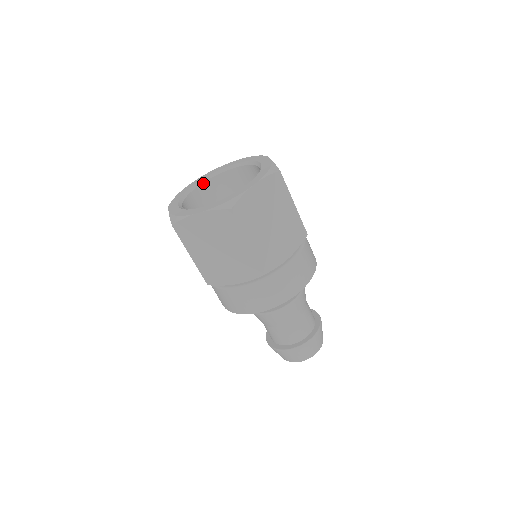
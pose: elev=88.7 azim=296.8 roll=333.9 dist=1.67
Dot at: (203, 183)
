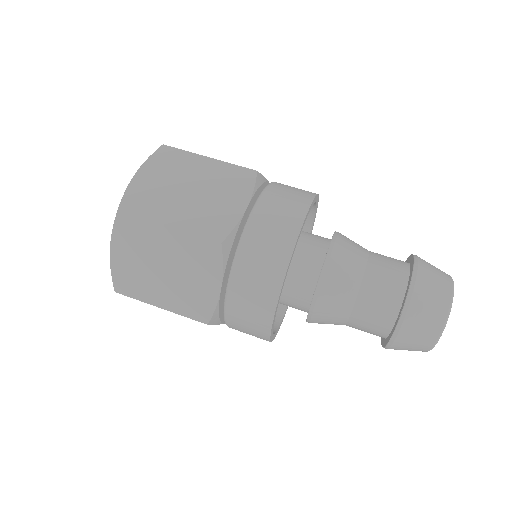
Dot at: occluded
